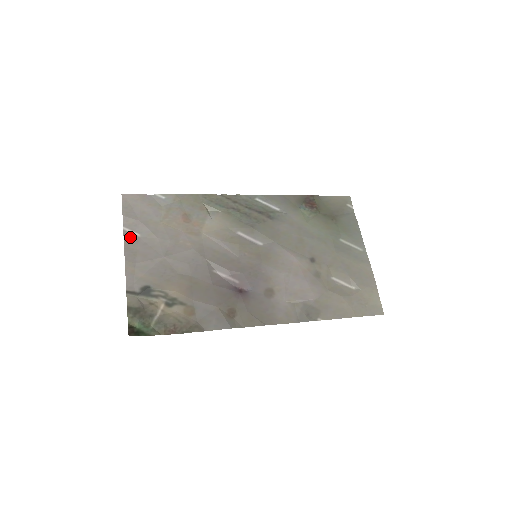
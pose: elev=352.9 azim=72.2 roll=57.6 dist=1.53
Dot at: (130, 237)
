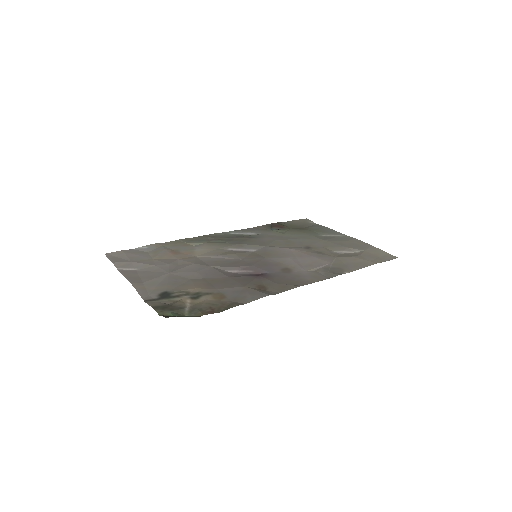
Dot at: (127, 272)
